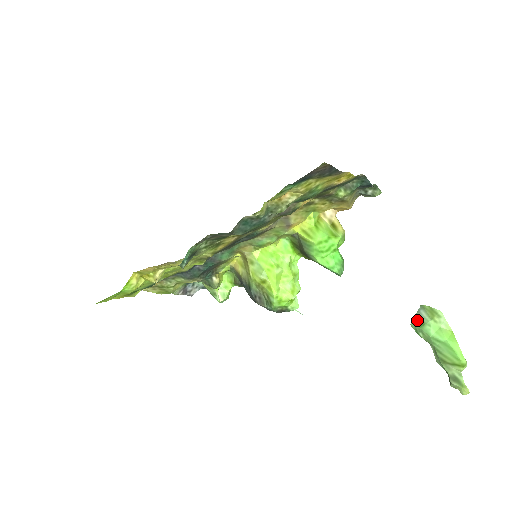
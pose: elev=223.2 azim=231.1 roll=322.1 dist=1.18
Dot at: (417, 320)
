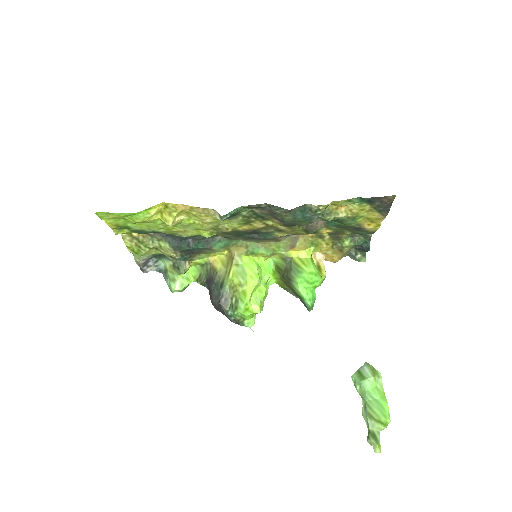
Dot at: (359, 374)
